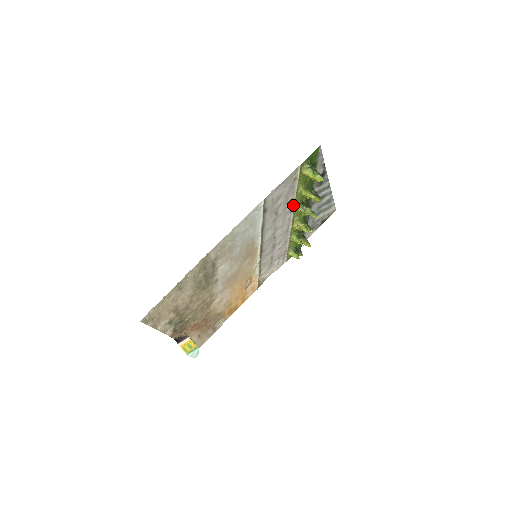
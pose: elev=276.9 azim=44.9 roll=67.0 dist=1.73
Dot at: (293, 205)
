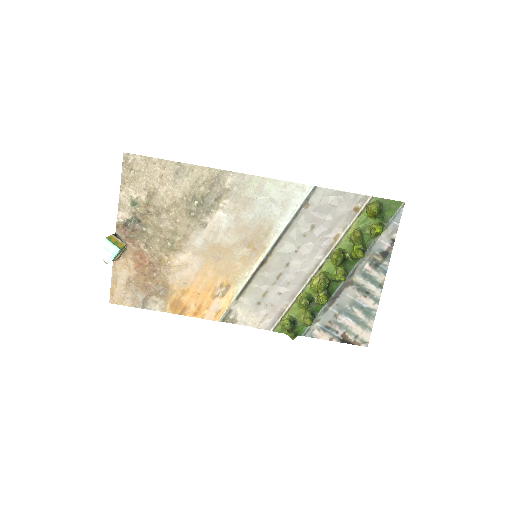
Dot at: (333, 246)
